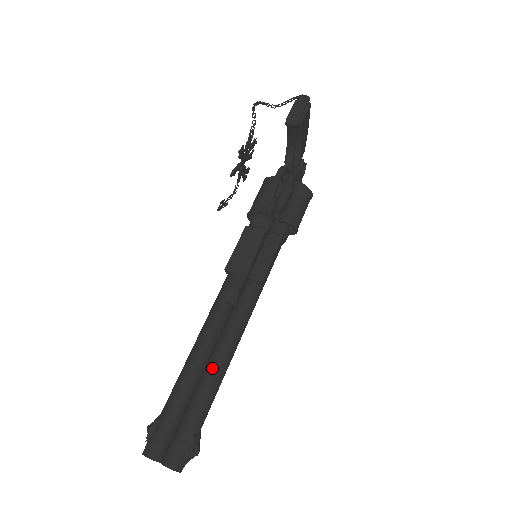
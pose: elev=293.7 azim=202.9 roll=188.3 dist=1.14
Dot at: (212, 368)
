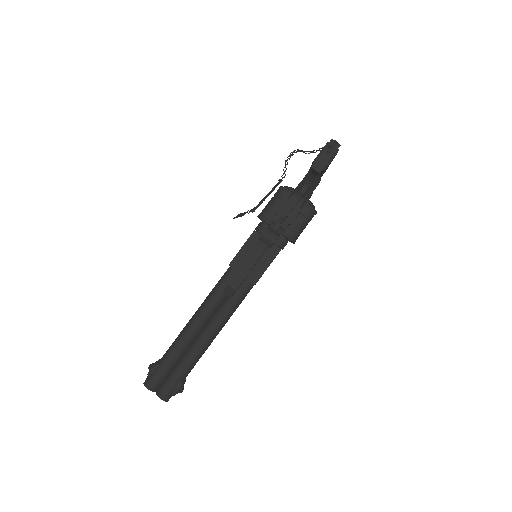
Dot at: (203, 340)
